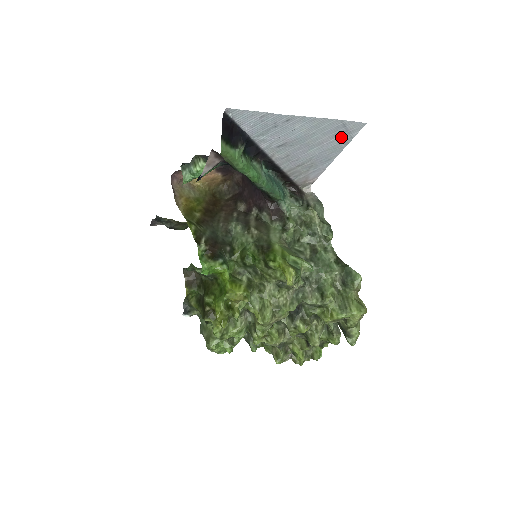
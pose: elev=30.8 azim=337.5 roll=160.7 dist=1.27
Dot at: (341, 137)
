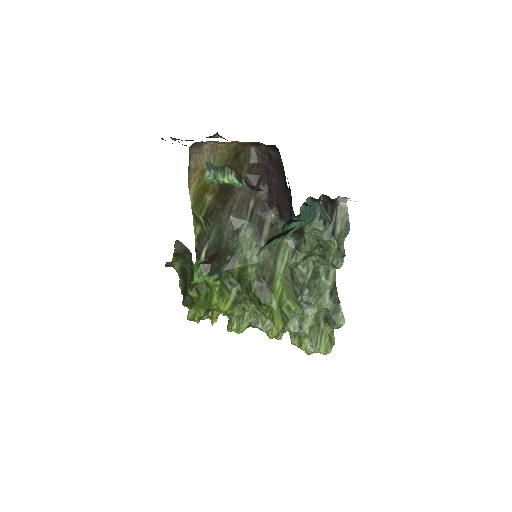
Dot at: occluded
